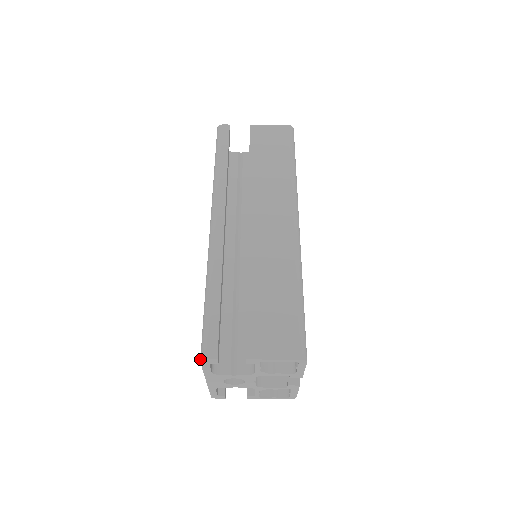
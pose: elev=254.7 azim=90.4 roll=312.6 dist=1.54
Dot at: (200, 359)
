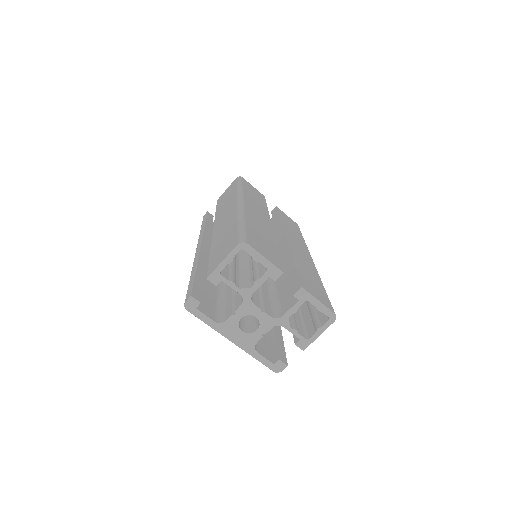
Dot at: (185, 308)
